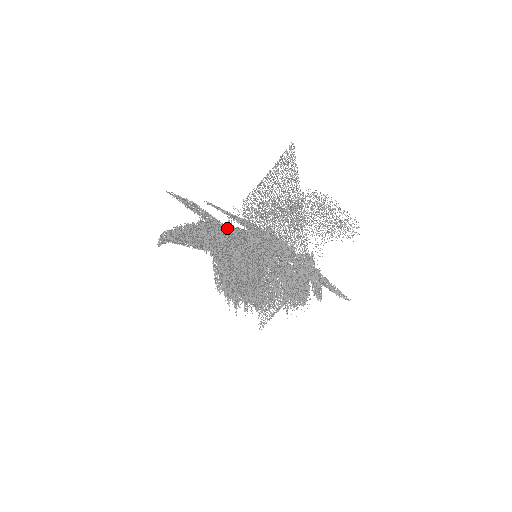
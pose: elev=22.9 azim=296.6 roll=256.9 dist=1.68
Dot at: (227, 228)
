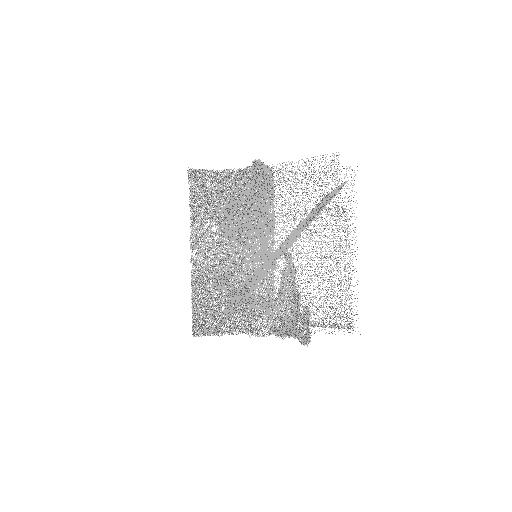
Dot at: occluded
